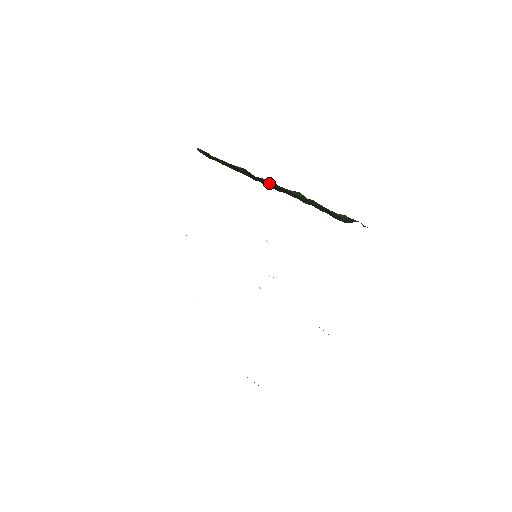
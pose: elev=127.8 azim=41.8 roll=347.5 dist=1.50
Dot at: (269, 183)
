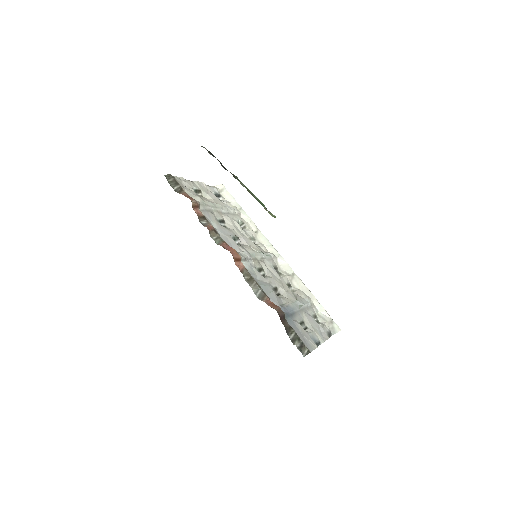
Dot at: occluded
